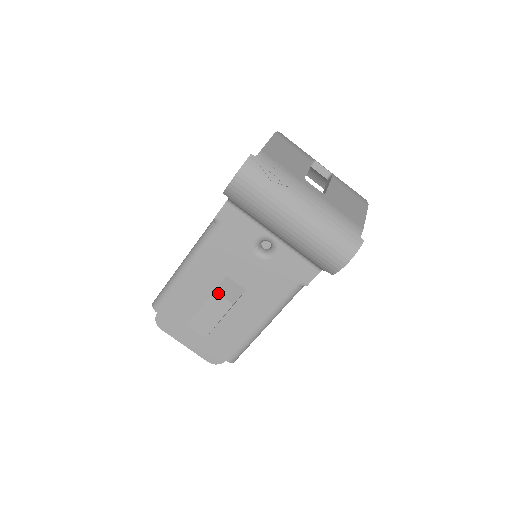
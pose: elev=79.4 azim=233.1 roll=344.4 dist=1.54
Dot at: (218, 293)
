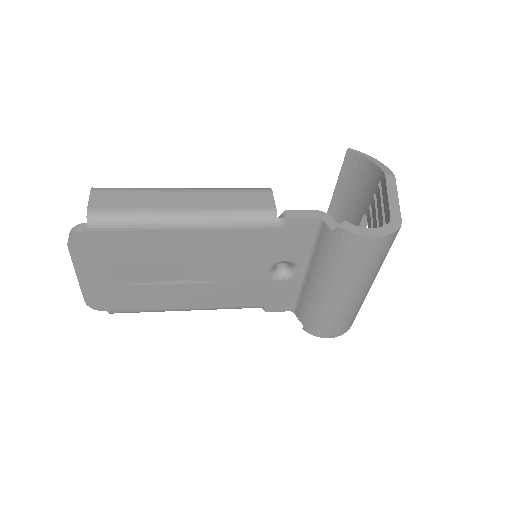
Dot at: (186, 263)
